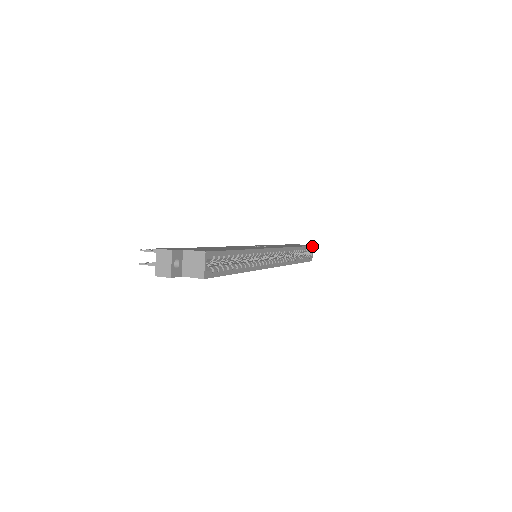
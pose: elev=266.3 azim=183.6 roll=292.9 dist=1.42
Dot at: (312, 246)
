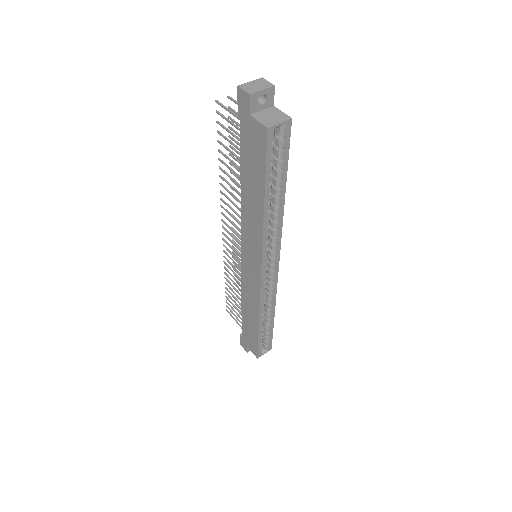
Dot at: (271, 347)
